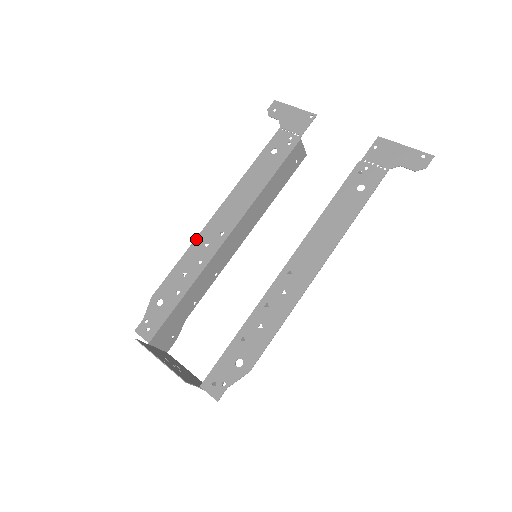
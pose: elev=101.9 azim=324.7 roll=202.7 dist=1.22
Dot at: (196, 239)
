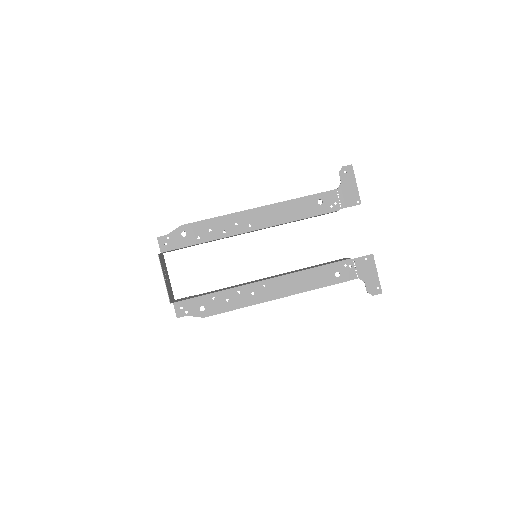
Dot at: (233, 214)
